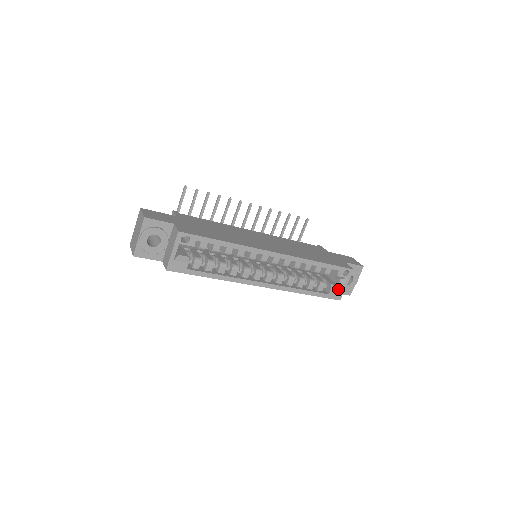
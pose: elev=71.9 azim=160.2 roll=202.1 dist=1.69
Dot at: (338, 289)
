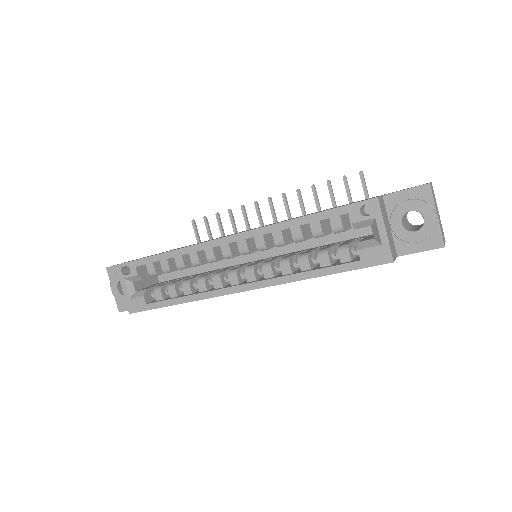
Dot at: (374, 244)
